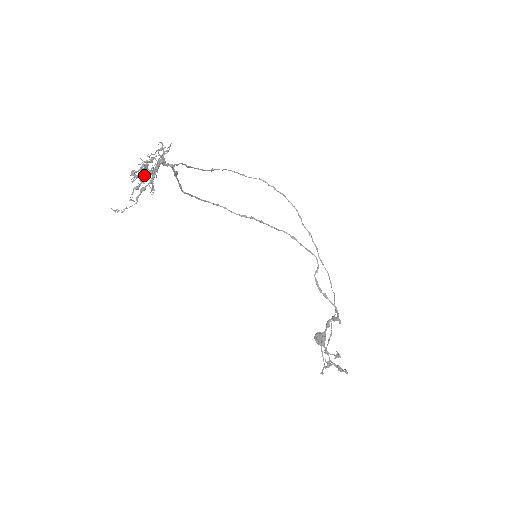
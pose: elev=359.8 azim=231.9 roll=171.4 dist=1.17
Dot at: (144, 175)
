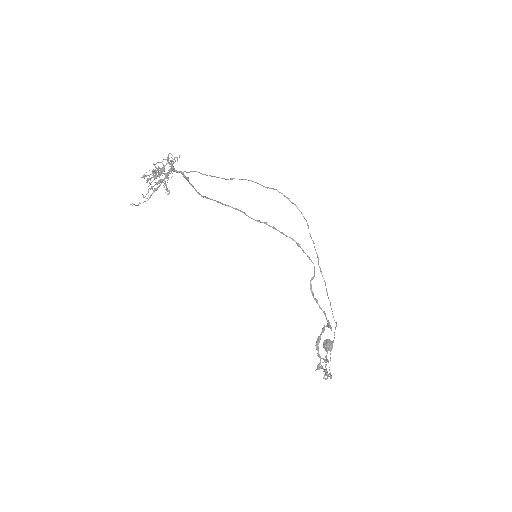
Dot at: (151, 178)
